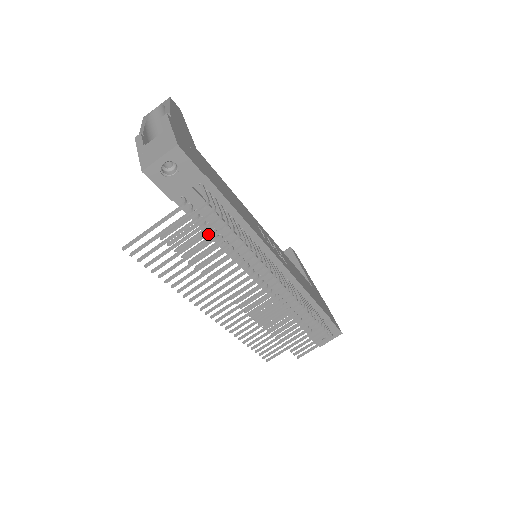
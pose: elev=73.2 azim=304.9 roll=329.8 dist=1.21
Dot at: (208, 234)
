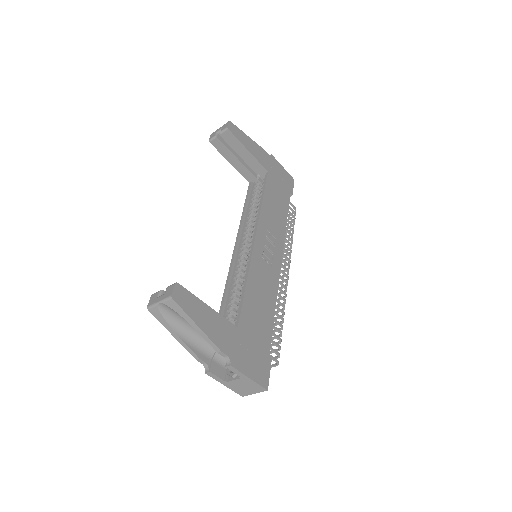
Dot at: occluded
